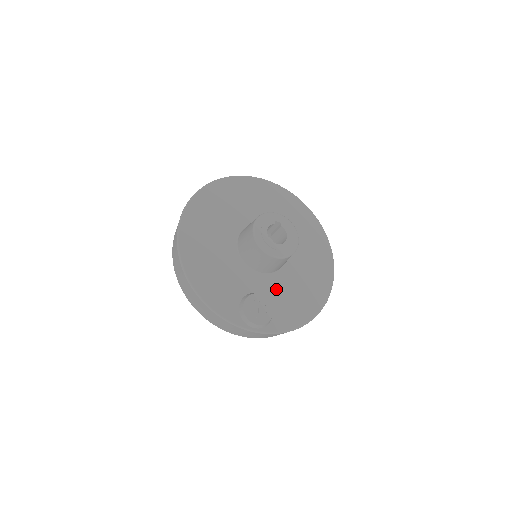
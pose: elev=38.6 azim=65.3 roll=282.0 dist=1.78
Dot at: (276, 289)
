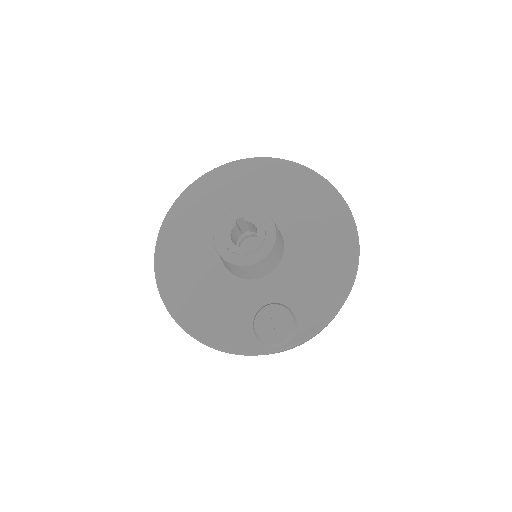
Dot at: (288, 285)
